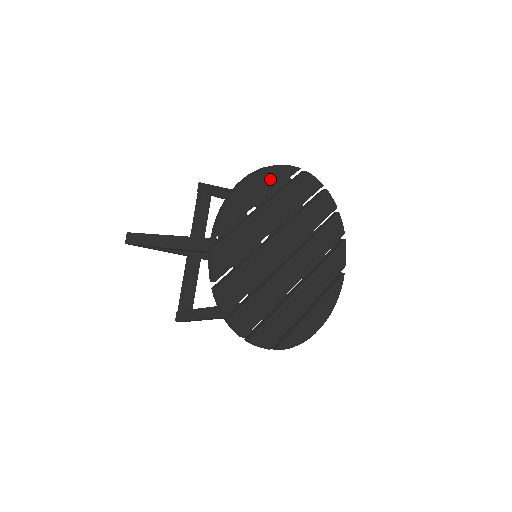
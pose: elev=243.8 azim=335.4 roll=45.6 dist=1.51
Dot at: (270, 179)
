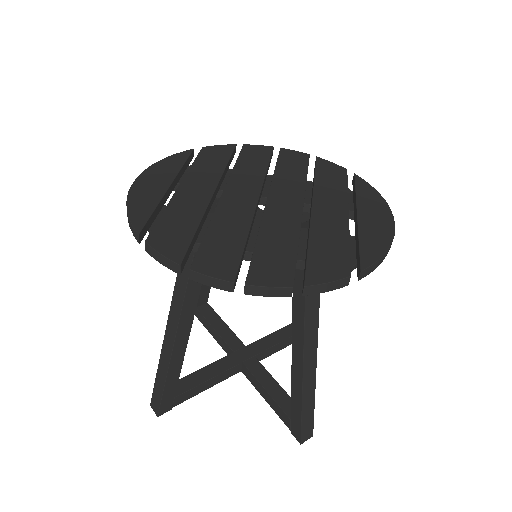
Dot at: (164, 170)
